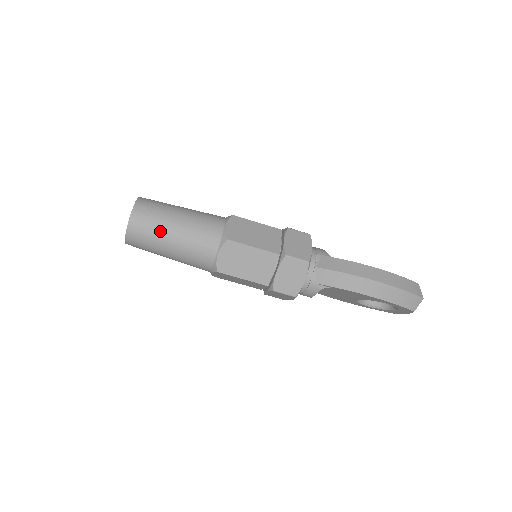
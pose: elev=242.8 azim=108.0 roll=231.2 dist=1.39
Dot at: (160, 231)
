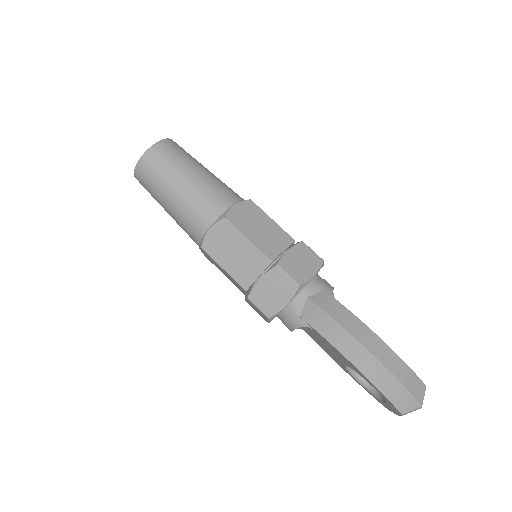
Dot at: (167, 178)
